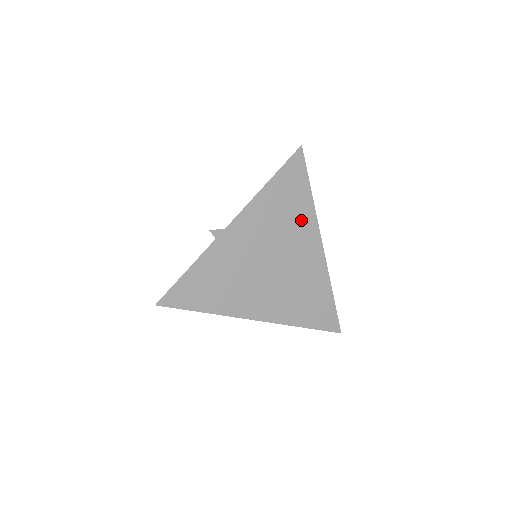
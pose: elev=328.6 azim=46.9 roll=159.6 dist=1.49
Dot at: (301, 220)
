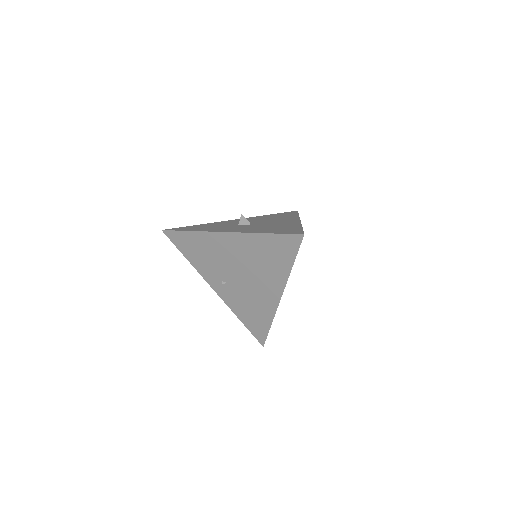
Dot at: (274, 273)
